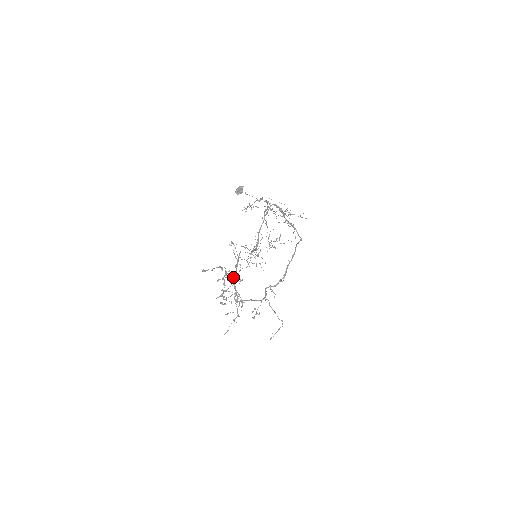
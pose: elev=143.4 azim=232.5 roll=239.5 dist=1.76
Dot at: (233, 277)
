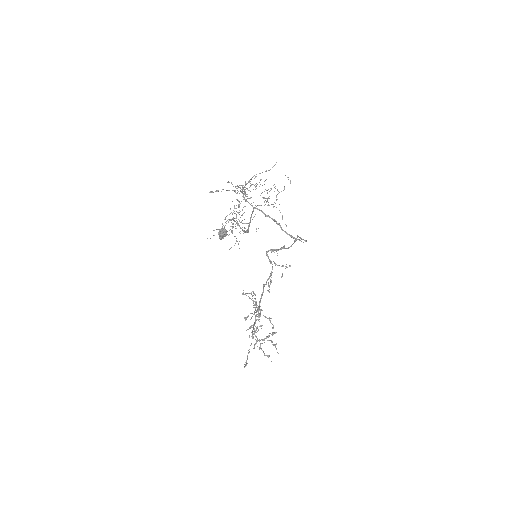
Dot at: occluded
